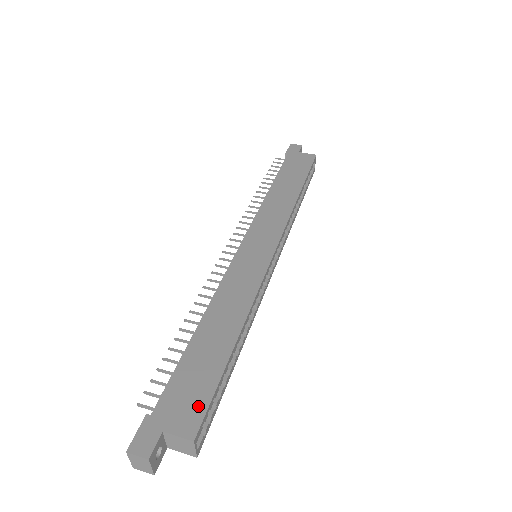
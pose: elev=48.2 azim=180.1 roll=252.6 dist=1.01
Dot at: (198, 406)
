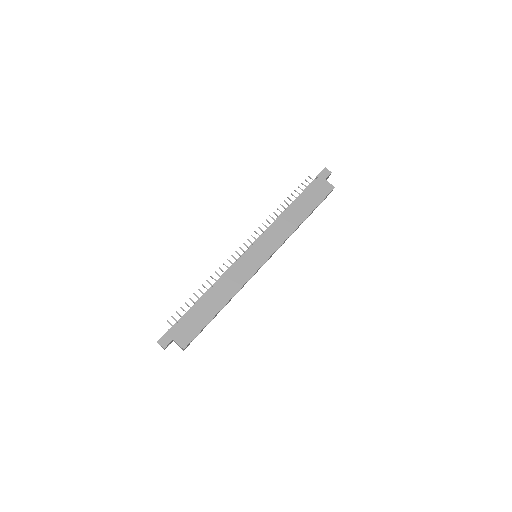
Dot at: (191, 335)
